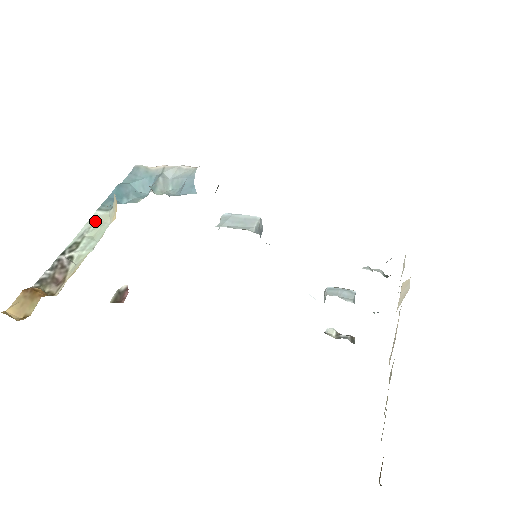
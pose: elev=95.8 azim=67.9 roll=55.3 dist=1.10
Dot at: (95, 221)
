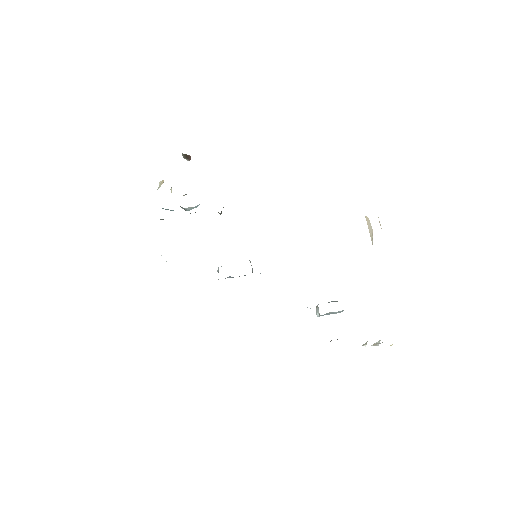
Dot at: occluded
